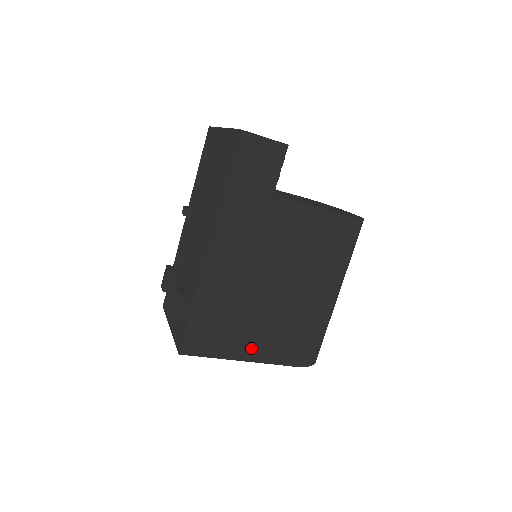
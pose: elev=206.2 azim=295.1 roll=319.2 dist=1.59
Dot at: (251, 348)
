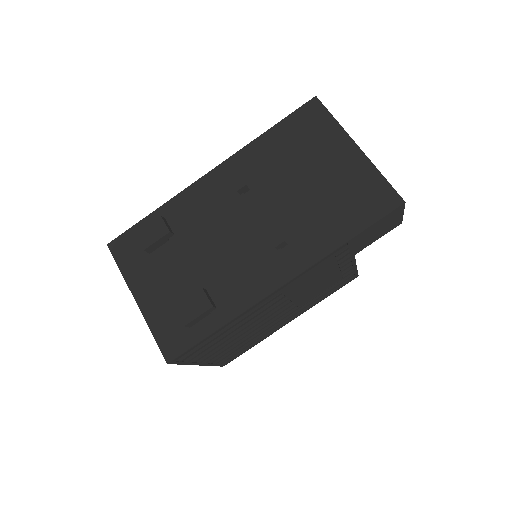
Dot at: (215, 356)
